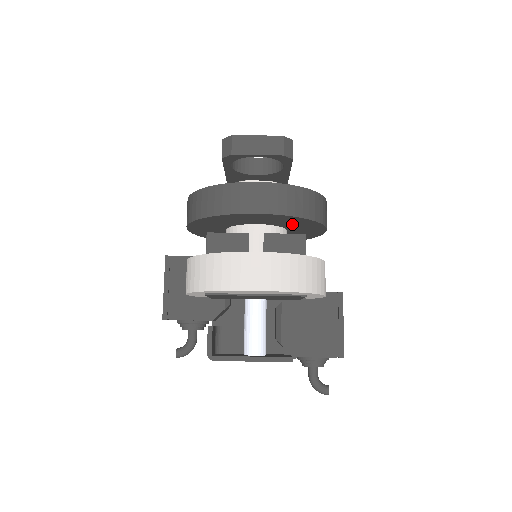
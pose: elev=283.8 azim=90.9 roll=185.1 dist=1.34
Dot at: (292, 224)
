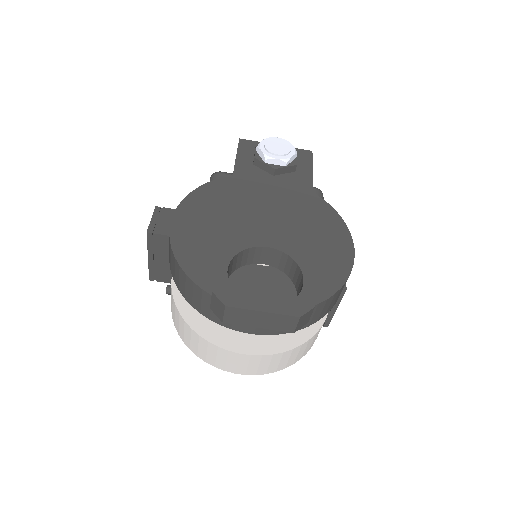
Dot at: occluded
